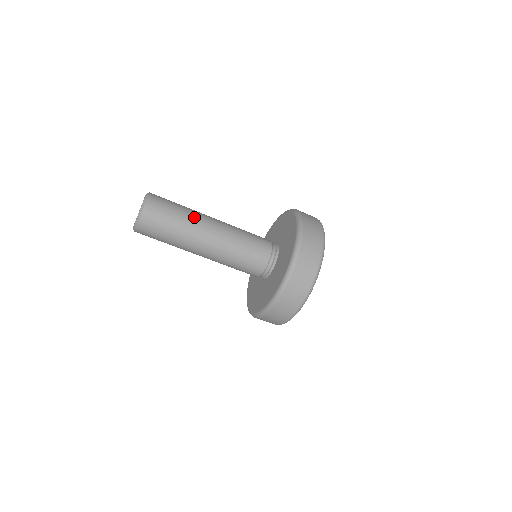
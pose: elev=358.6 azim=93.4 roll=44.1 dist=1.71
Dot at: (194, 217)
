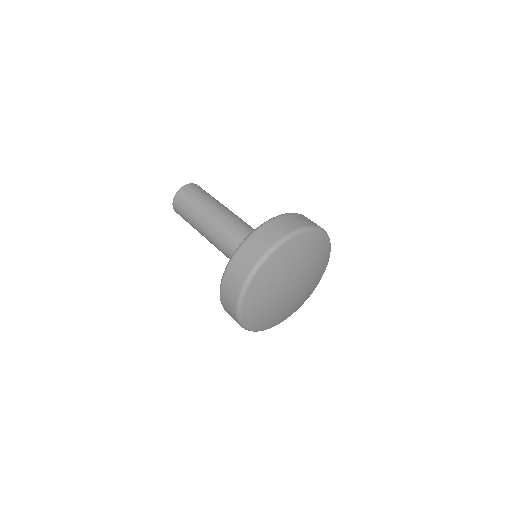
Dot at: (215, 203)
